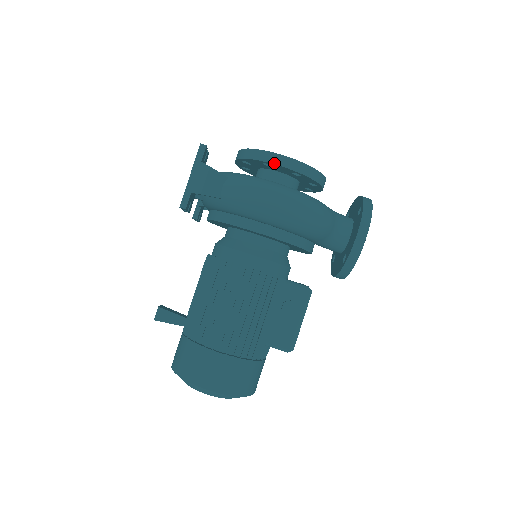
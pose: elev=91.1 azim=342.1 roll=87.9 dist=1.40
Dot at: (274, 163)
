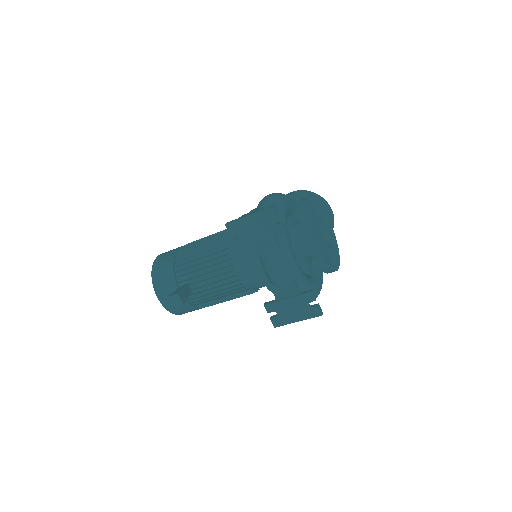
Dot at: occluded
